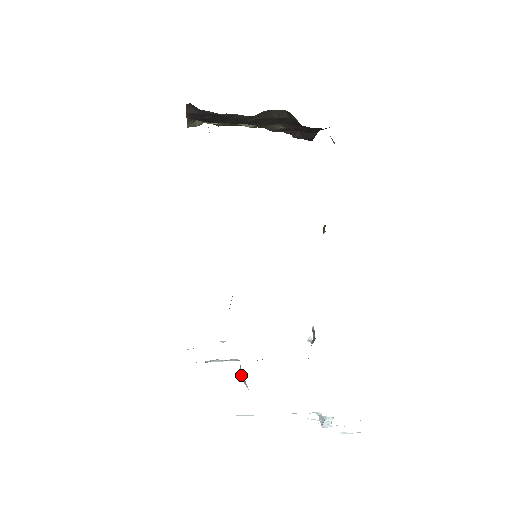
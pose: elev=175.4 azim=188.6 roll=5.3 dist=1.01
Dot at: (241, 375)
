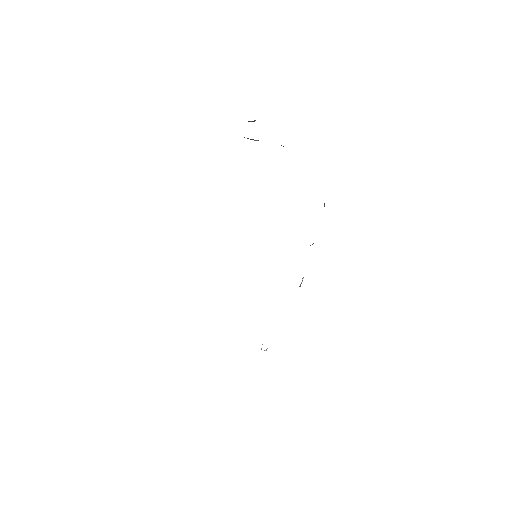
Dot at: occluded
